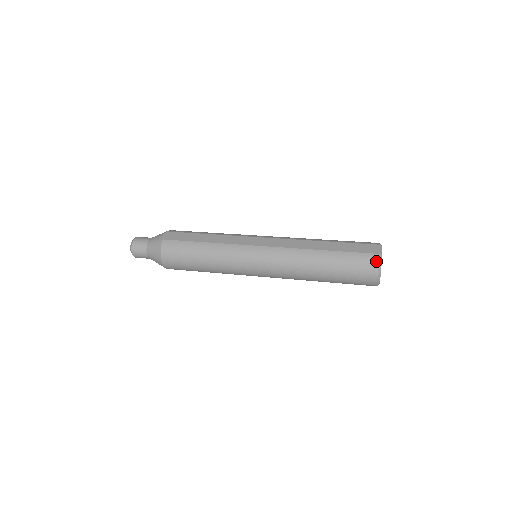
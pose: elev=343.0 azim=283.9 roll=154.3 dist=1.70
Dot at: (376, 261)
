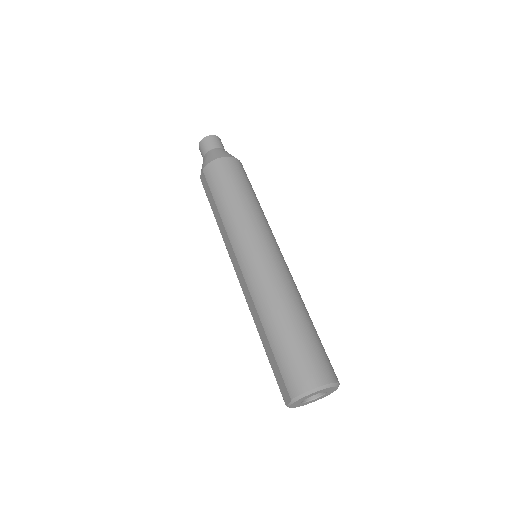
Dot at: occluded
